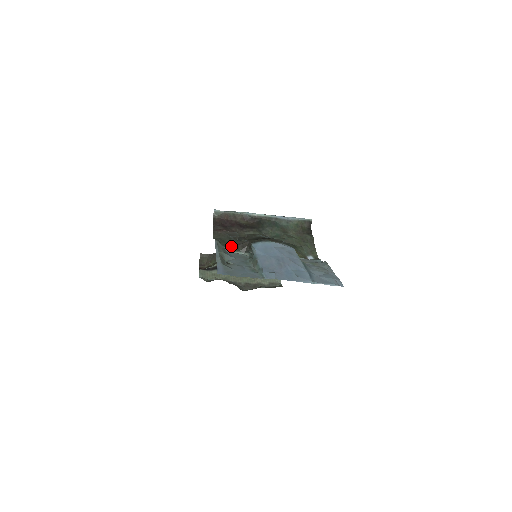
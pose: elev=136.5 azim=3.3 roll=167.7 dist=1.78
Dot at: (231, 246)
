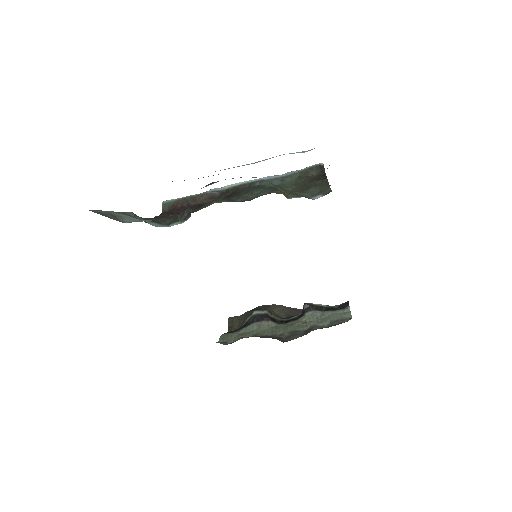
Dot at: (164, 220)
